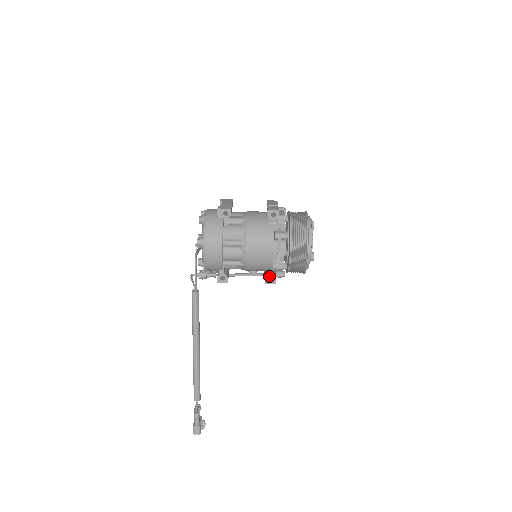
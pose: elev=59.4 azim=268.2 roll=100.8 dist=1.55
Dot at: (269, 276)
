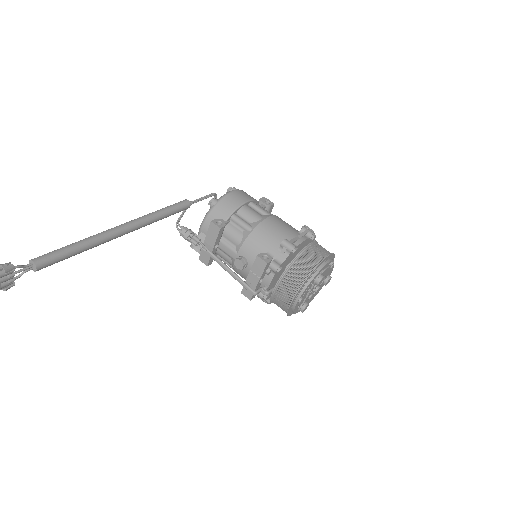
Dot at: (267, 254)
